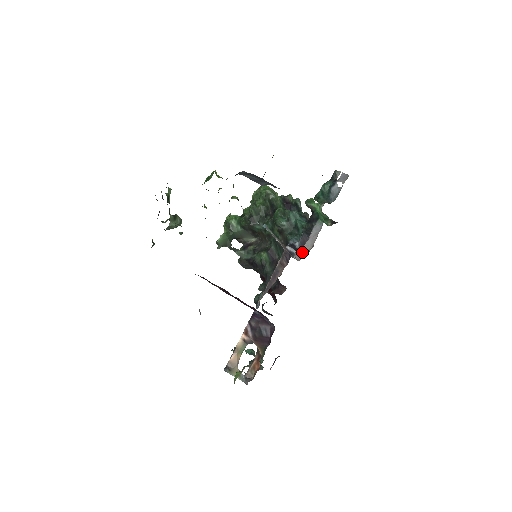
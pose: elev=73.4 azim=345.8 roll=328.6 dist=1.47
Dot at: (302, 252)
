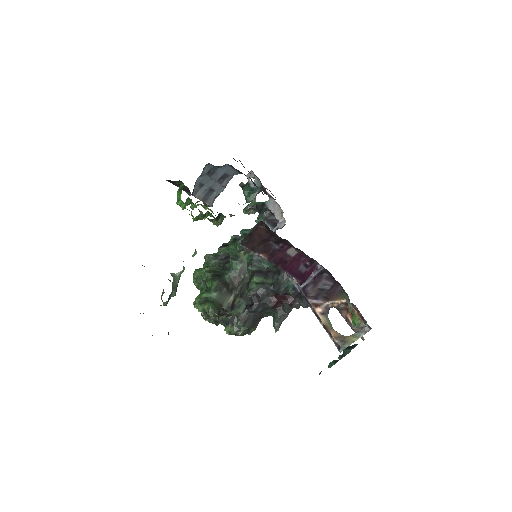
Dot at: (280, 219)
